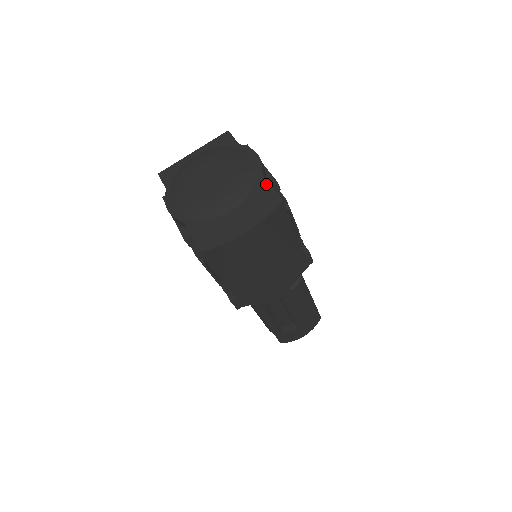
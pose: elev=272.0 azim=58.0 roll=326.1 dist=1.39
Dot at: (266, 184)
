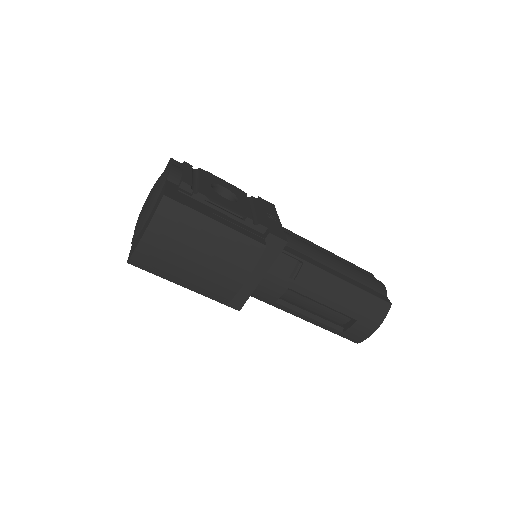
Dot at: (164, 187)
